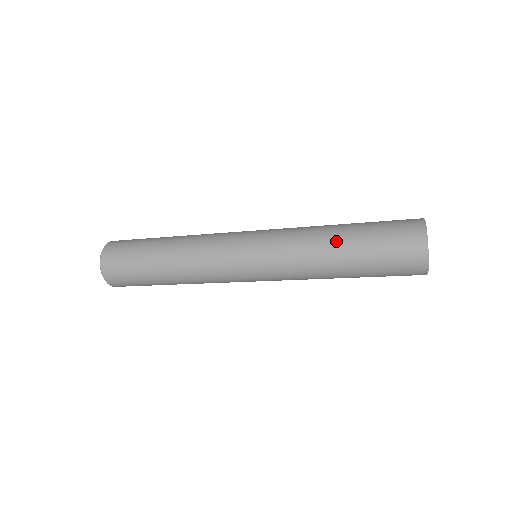
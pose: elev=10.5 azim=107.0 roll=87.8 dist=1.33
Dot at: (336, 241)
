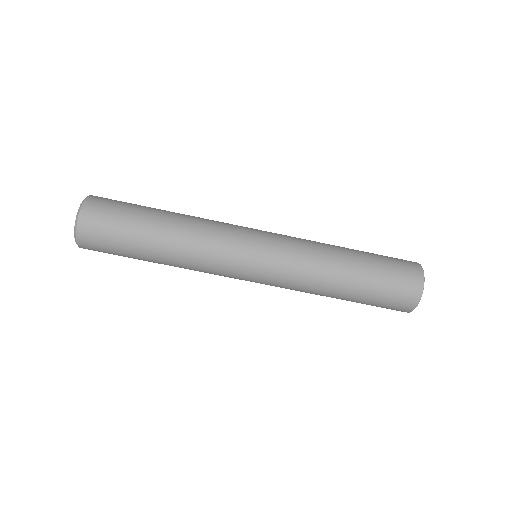
Dot at: occluded
